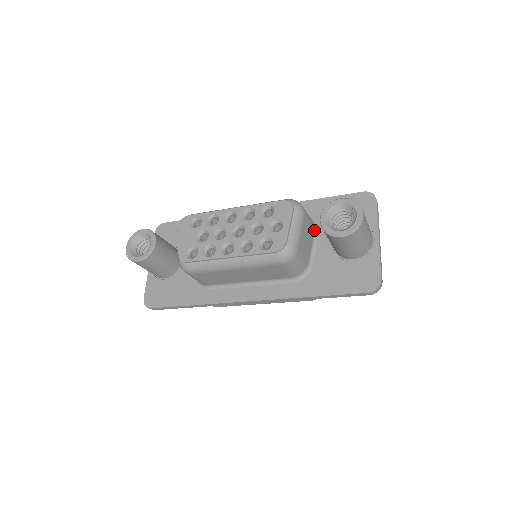
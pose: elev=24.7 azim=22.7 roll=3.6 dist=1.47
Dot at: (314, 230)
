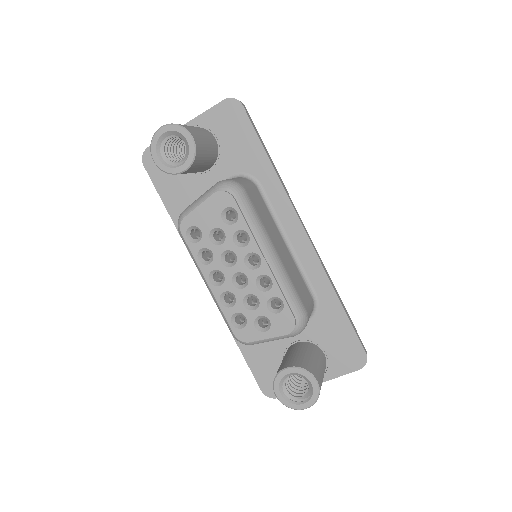
Dot at: occluded
